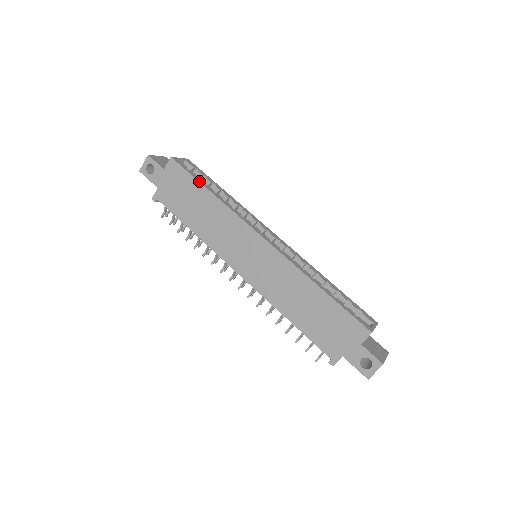
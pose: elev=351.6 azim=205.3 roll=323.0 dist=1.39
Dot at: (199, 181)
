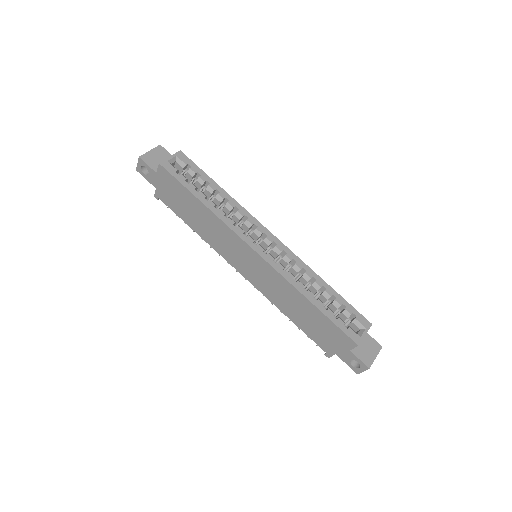
Dot at: (190, 190)
